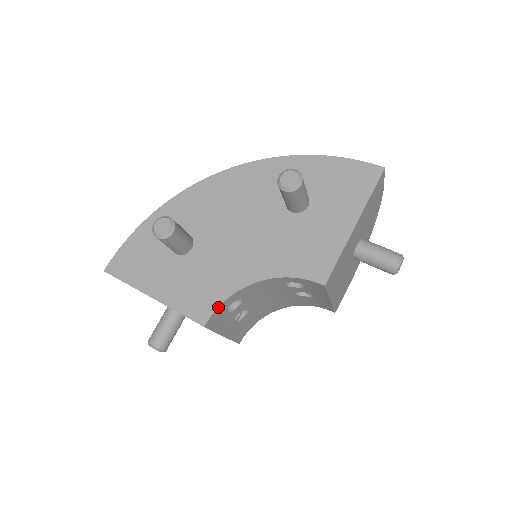
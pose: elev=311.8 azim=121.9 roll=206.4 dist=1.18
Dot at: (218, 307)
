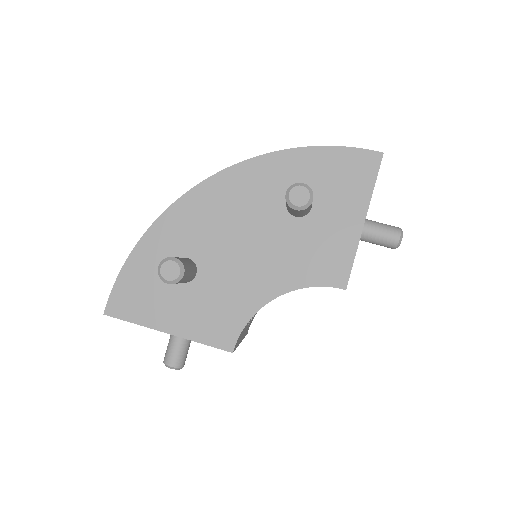
Dot at: (242, 330)
